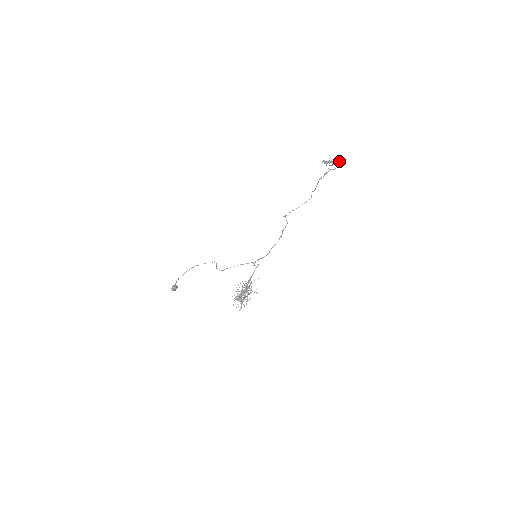
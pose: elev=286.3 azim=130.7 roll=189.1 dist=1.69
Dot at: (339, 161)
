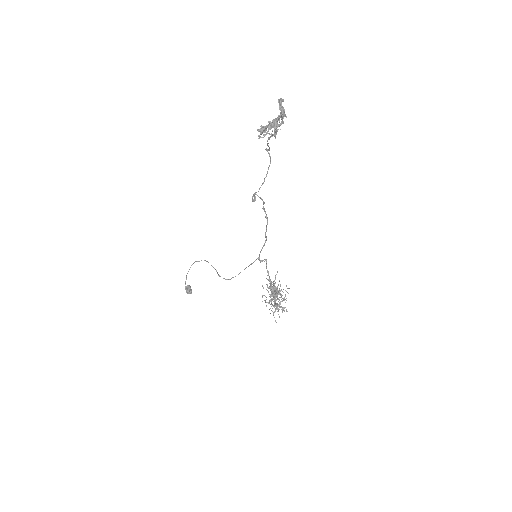
Dot at: (281, 112)
